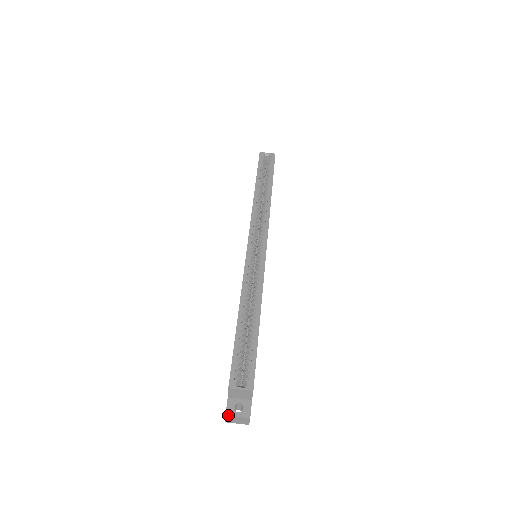
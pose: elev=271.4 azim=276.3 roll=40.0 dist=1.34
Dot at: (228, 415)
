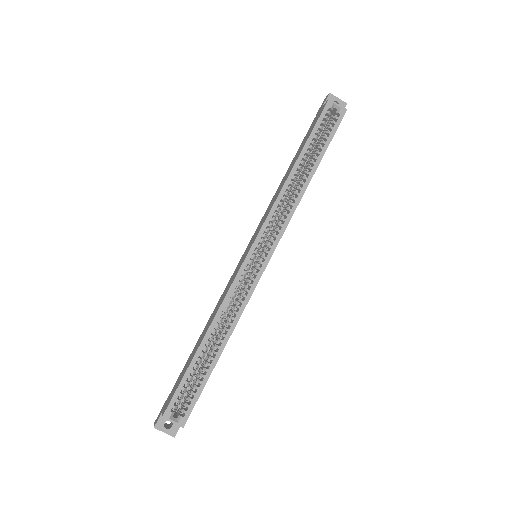
Dot at: (156, 428)
